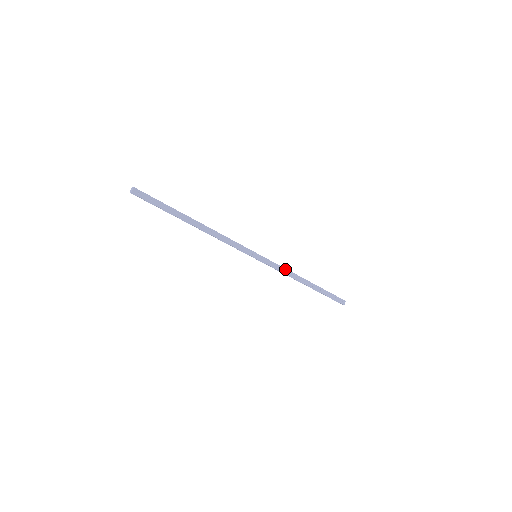
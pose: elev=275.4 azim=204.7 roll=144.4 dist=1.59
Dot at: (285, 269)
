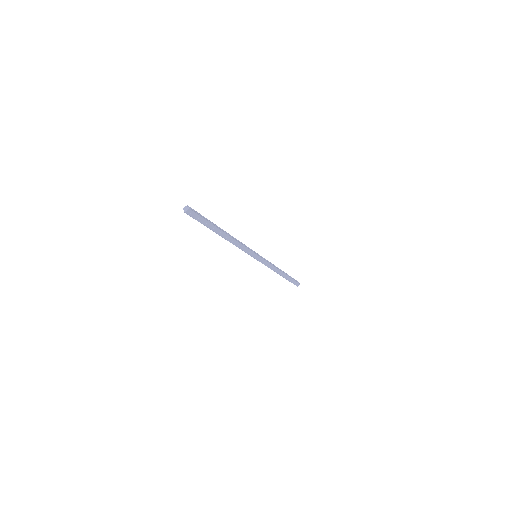
Dot at: (272, 265)
